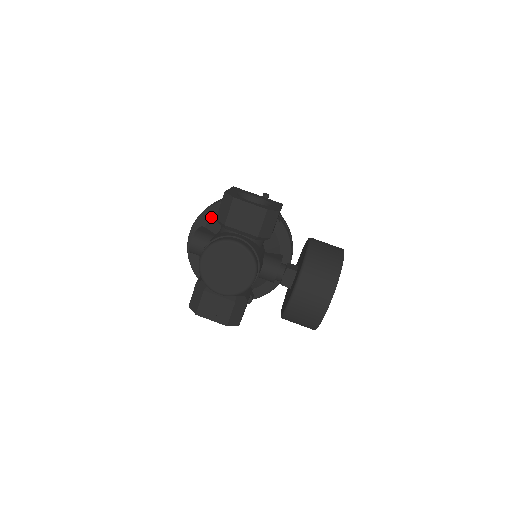
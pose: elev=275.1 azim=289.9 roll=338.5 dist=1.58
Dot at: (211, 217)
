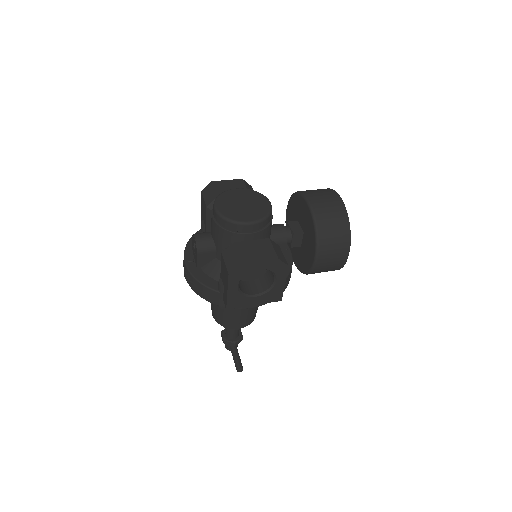
Dot at: occluded
